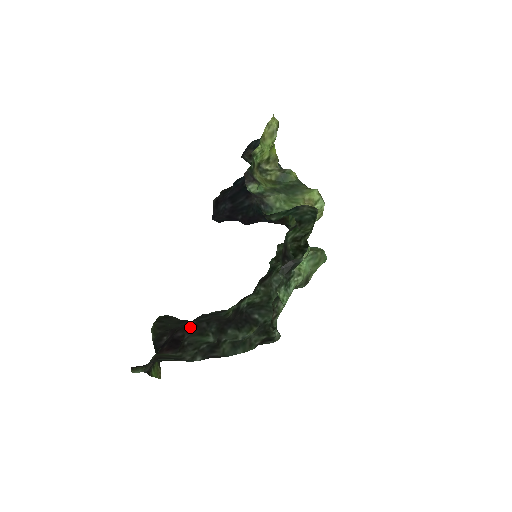
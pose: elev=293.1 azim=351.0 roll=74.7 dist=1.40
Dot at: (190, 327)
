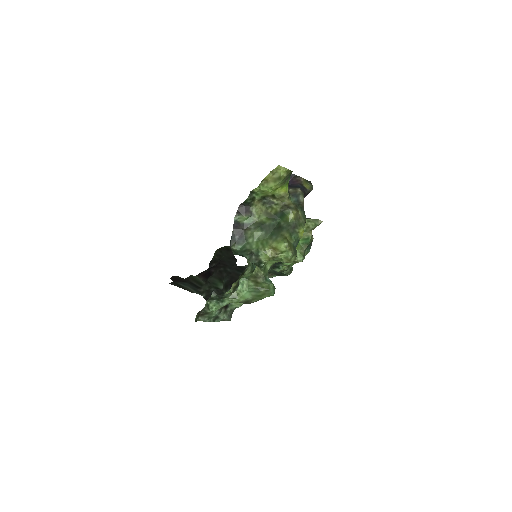
Dot at: (217, 271)
